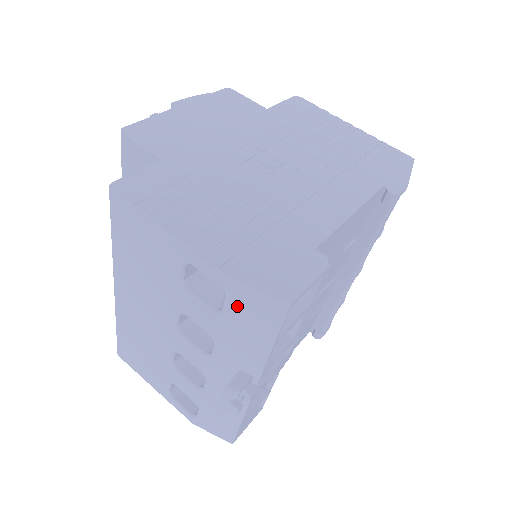
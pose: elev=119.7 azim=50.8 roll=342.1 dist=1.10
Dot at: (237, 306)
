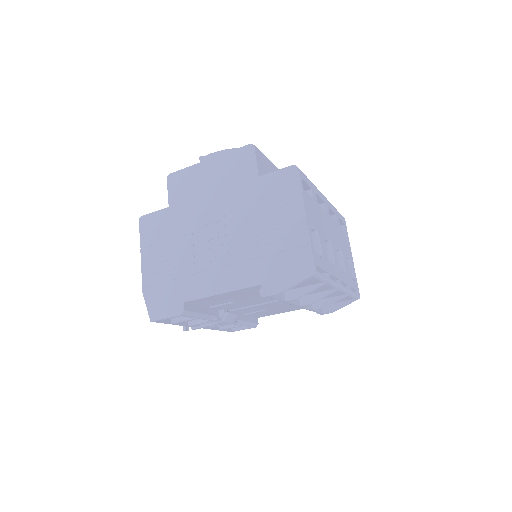
Dot at: occluded
